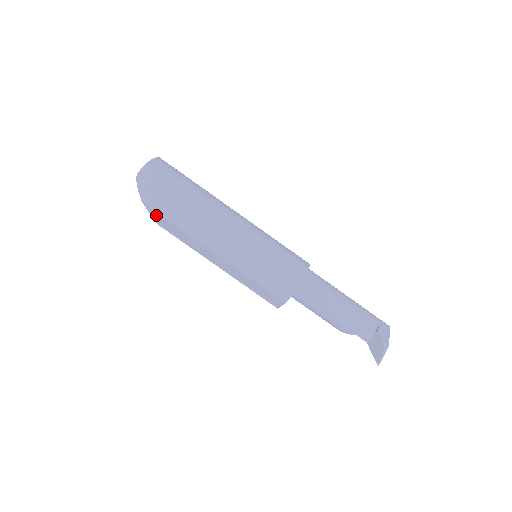
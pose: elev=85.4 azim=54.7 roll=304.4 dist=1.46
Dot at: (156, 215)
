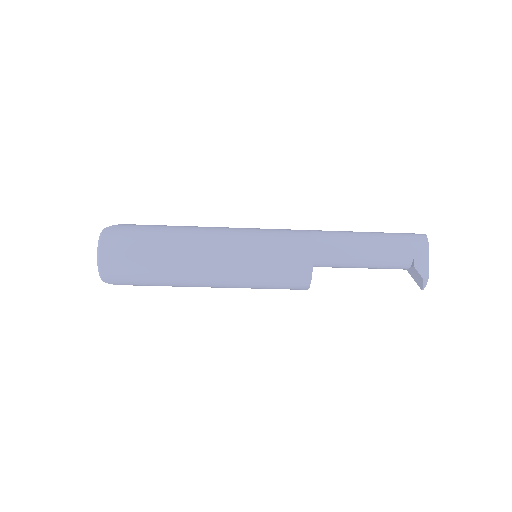
Dot at: occluded
